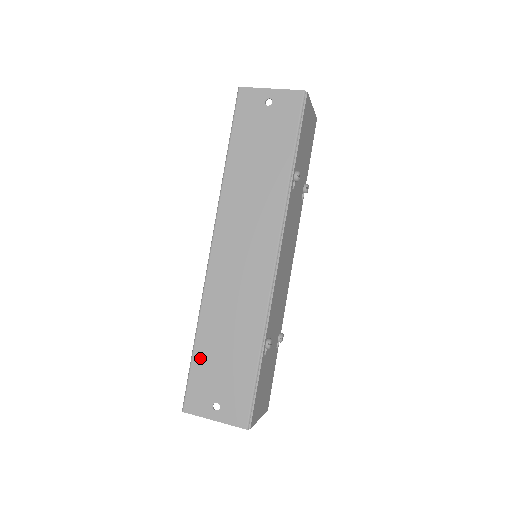
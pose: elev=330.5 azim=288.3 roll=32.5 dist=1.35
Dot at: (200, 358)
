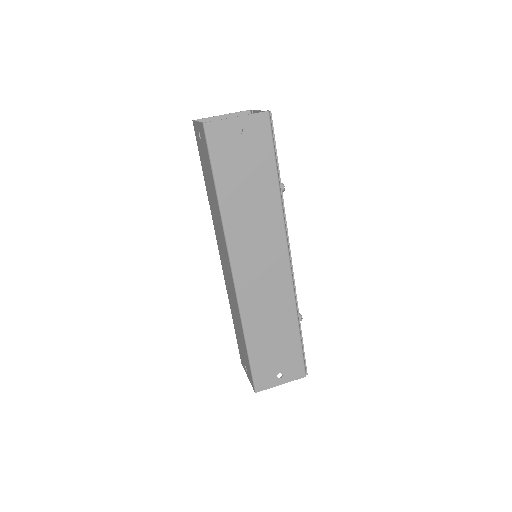
Dot at: (256, 354)
